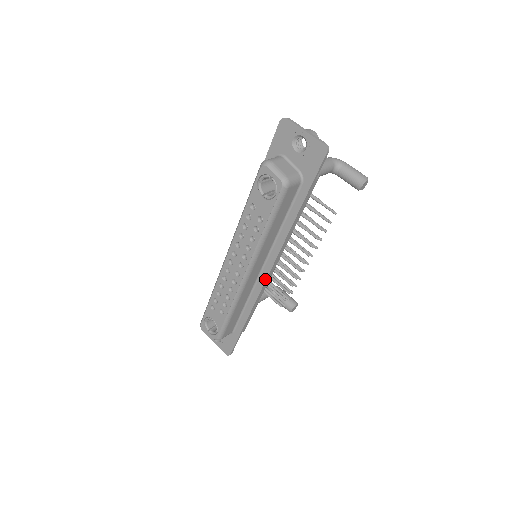
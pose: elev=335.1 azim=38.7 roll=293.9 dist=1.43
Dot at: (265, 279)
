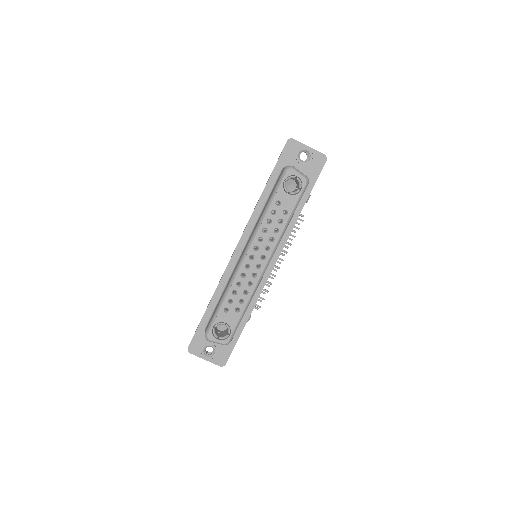
Dot at: (270, 272)
